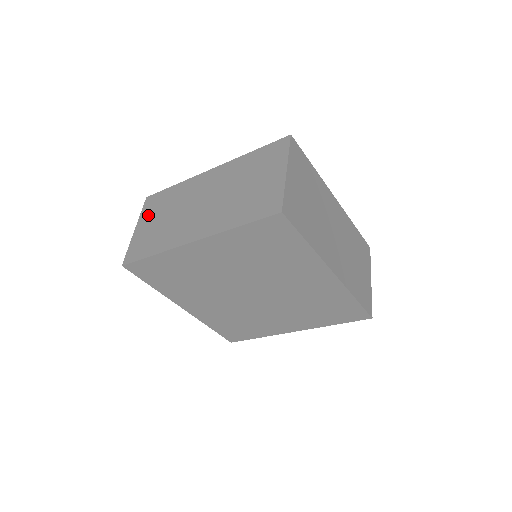
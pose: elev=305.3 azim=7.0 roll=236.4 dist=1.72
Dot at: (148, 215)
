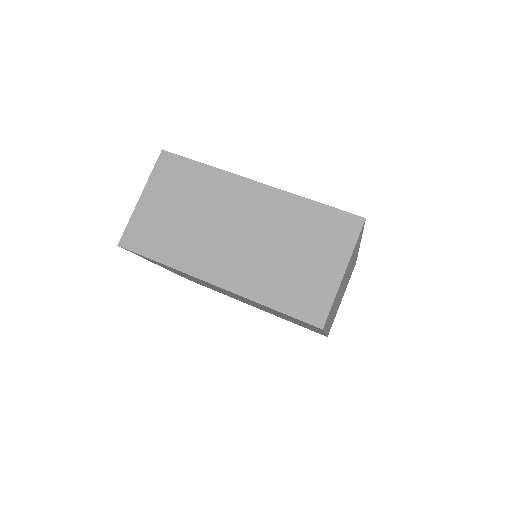
Dot at: (162, 187)
